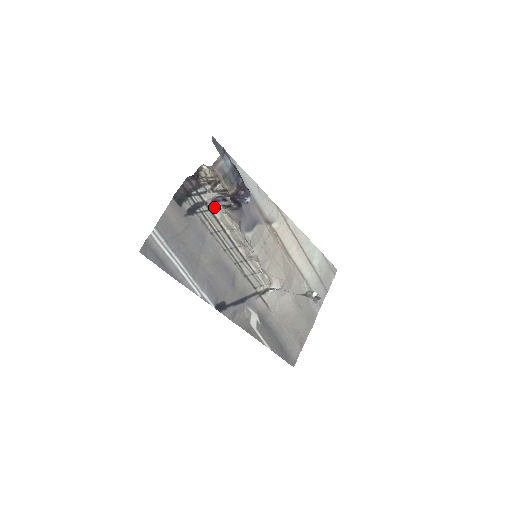
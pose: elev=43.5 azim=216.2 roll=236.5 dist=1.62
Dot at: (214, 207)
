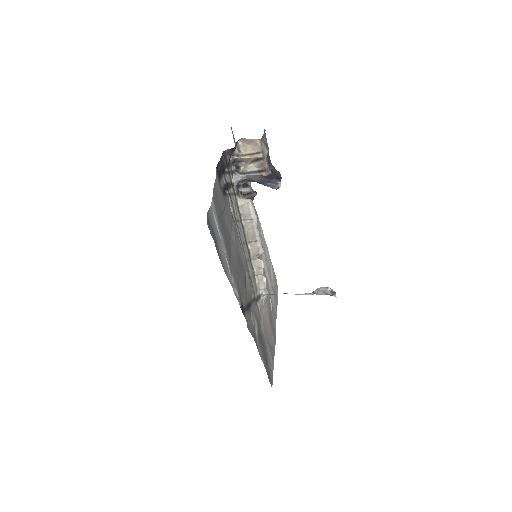
Dot at: (236, 192)
